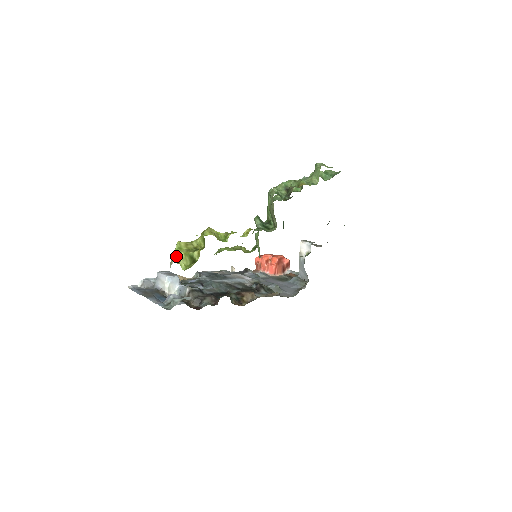
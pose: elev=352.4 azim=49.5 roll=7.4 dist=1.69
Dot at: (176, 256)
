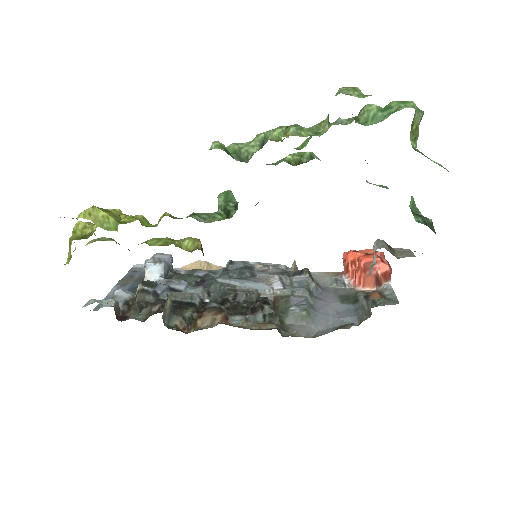
Dot at: occluded
